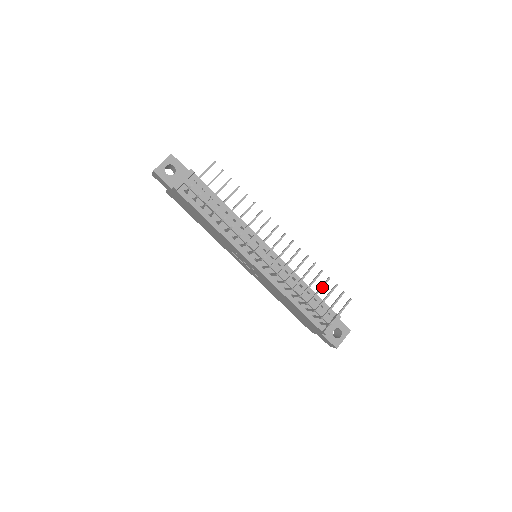
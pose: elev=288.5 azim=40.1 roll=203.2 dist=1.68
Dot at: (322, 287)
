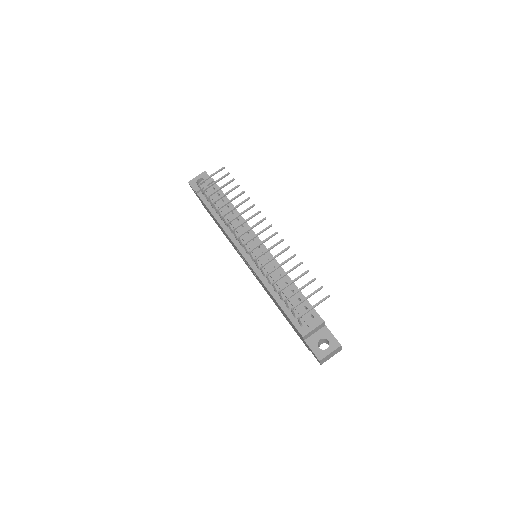
Dot at: (297, 278)
